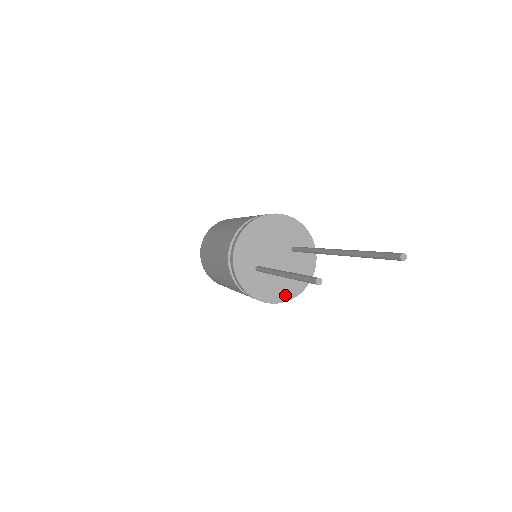
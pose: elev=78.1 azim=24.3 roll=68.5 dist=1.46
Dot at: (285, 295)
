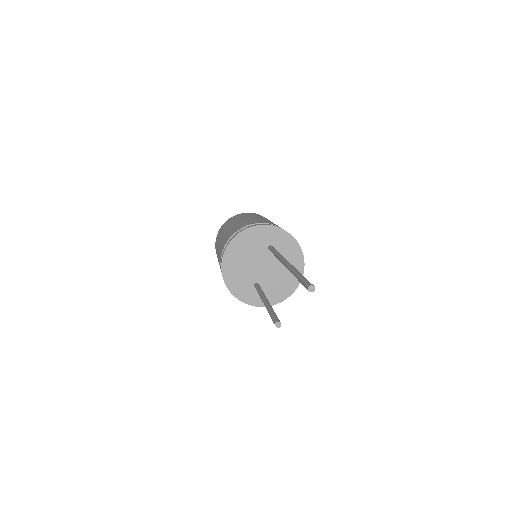
Dot at: (293, 283)
